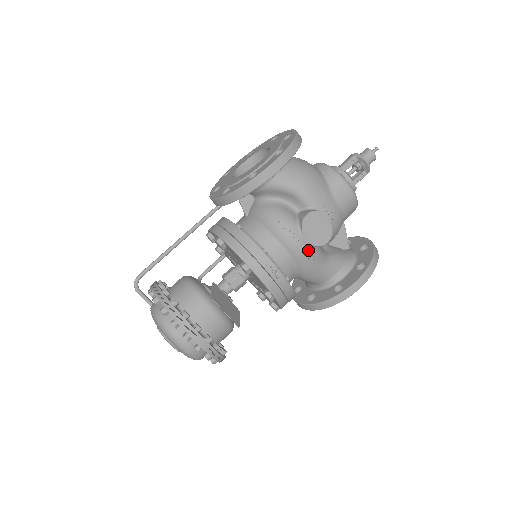
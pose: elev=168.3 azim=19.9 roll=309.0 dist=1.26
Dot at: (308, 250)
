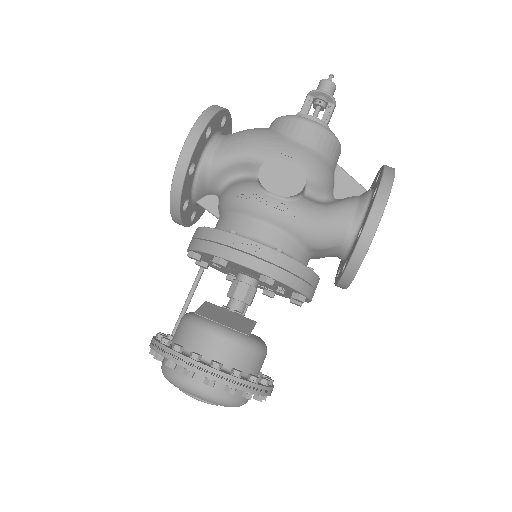
Dot at: (286, 206)
